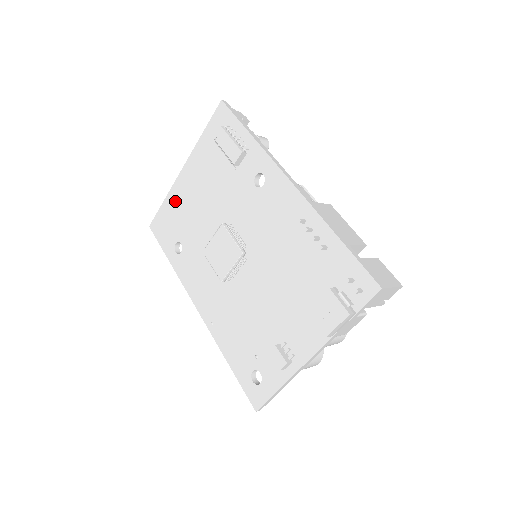
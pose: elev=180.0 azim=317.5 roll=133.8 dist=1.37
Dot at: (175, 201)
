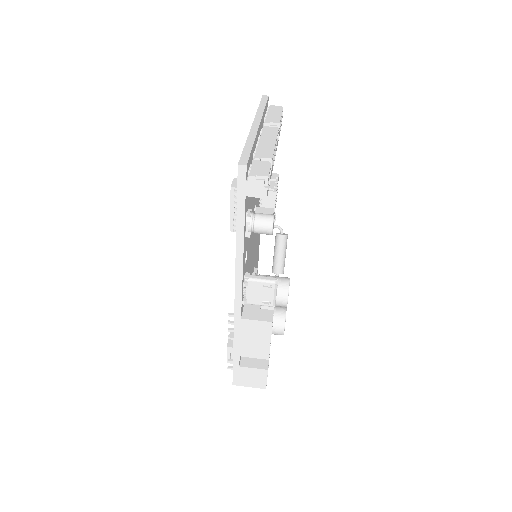
Dot at: occluded
